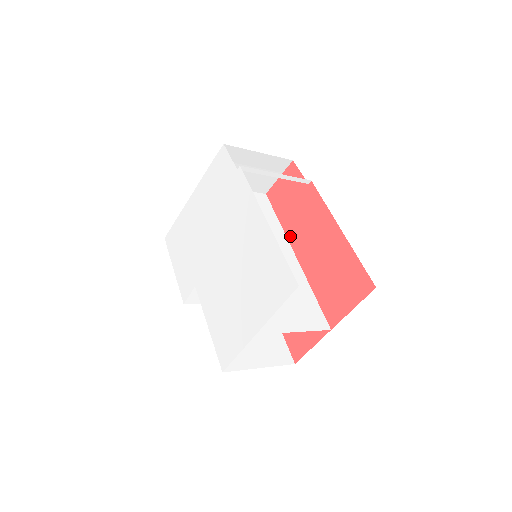
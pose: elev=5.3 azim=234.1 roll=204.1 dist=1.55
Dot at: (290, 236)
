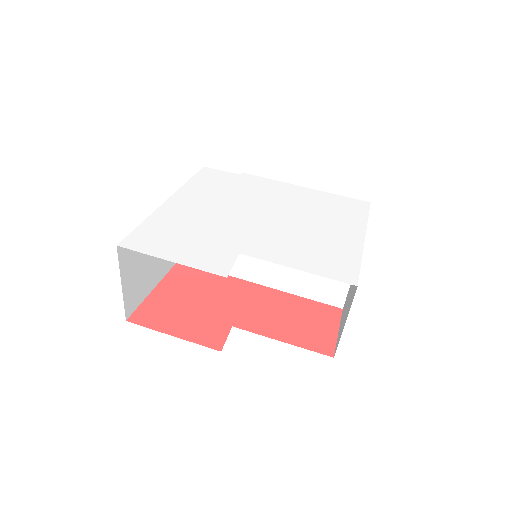
Dot at: occluded
